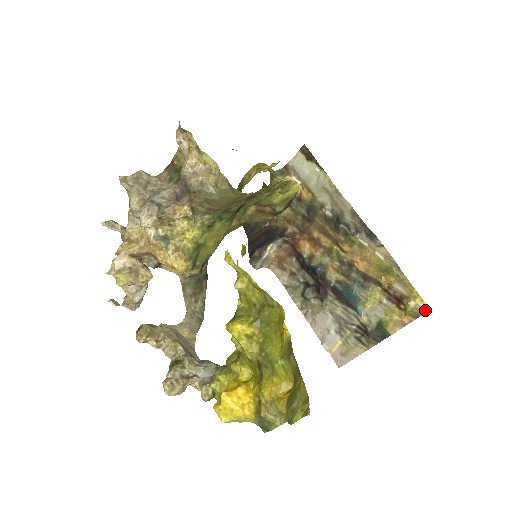
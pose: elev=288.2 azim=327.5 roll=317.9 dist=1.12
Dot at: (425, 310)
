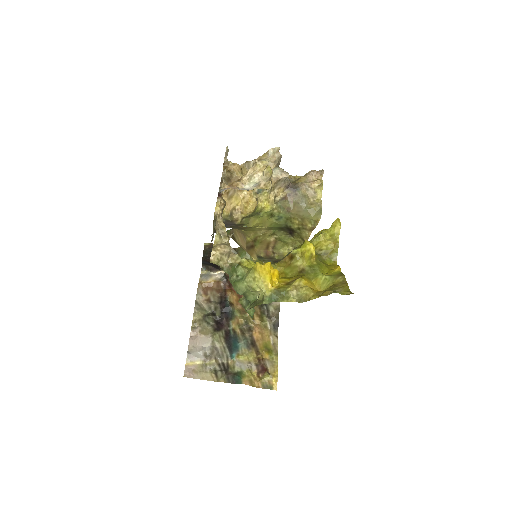
Dot at: (273, 388)
